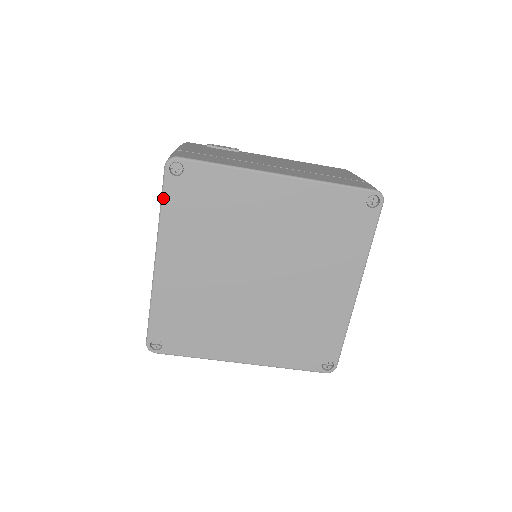
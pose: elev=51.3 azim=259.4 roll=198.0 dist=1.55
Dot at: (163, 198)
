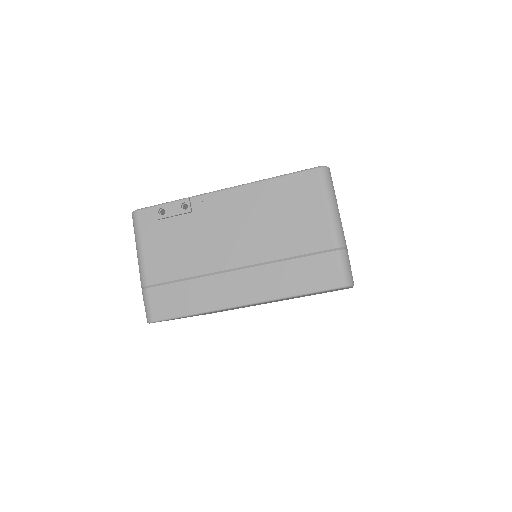
Dot at: occluded
